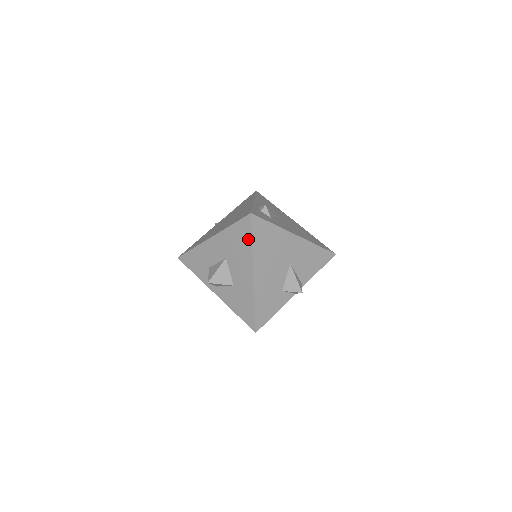
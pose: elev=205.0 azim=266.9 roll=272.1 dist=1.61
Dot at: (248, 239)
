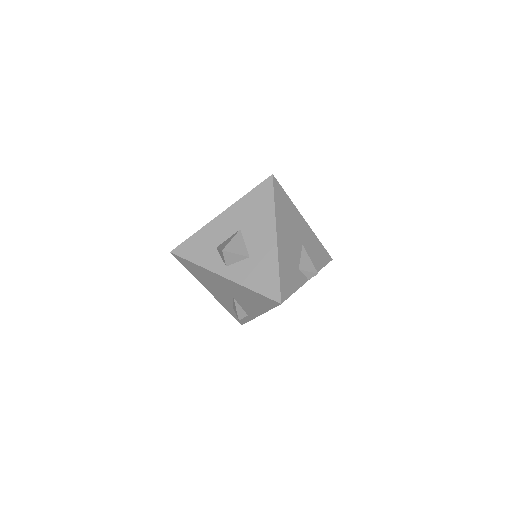
Dot at: (269, 200)
